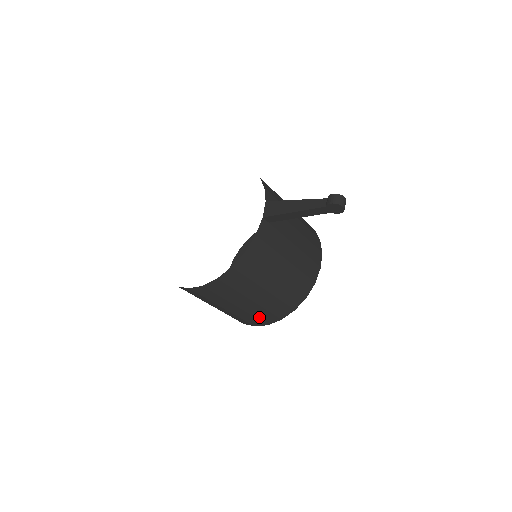
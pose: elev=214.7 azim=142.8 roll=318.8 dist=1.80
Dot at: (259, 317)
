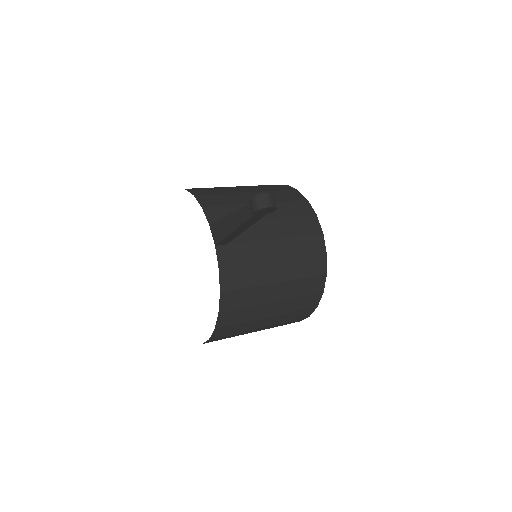
Dot at: (293, 319)
